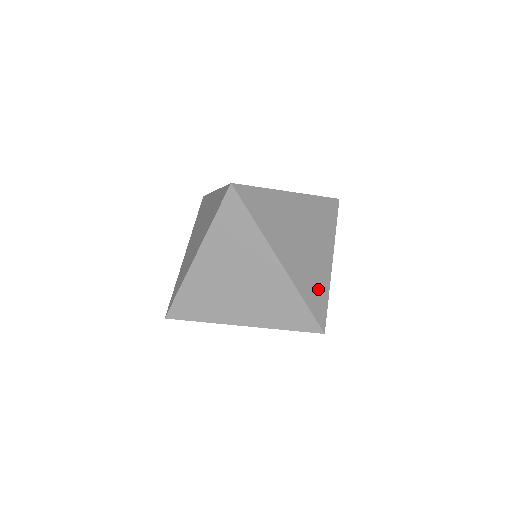
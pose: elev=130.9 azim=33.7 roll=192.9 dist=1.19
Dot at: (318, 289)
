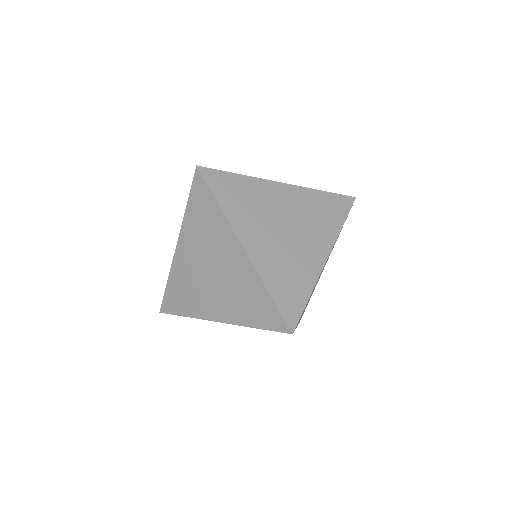
Dot at: (295, 285)
